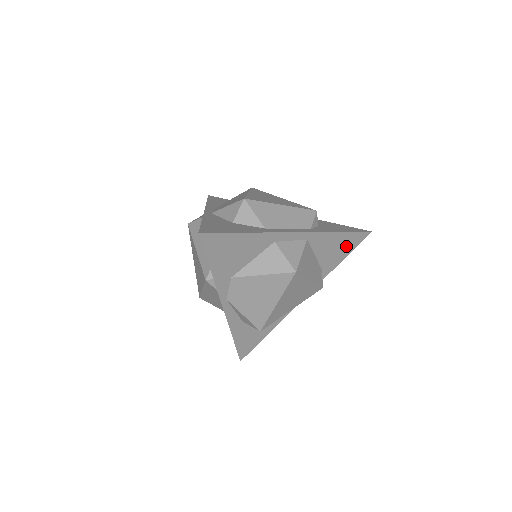
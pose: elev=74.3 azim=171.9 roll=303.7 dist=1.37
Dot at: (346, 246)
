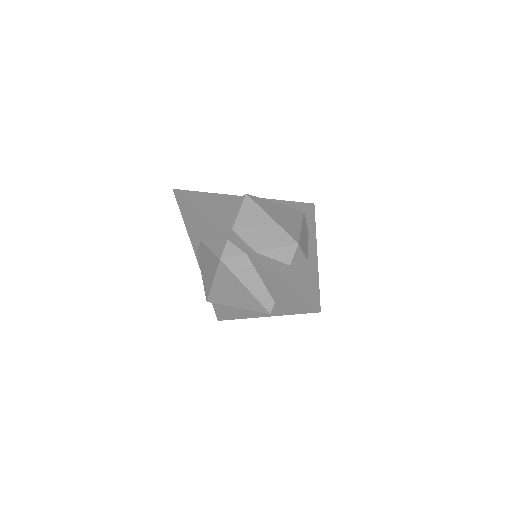
Dot at: occluded
